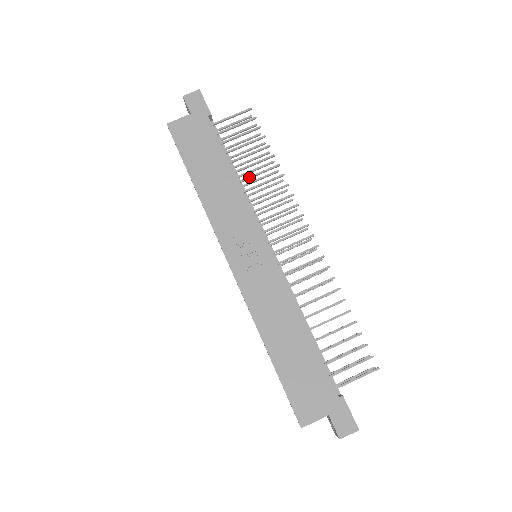
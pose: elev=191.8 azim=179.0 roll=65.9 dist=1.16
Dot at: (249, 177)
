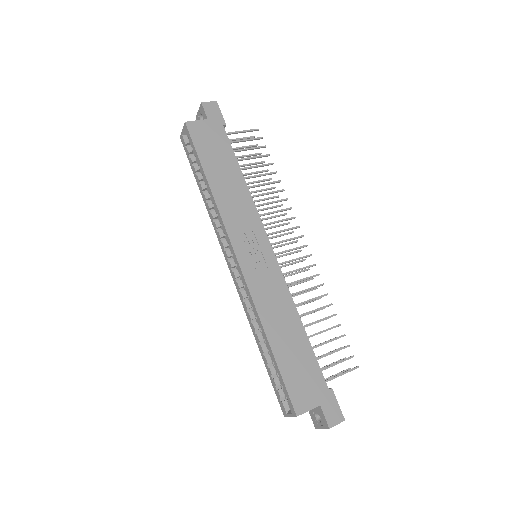
Dot at: (255, 185)
